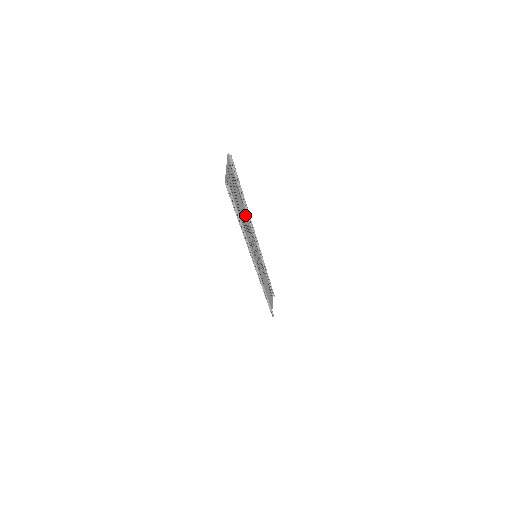
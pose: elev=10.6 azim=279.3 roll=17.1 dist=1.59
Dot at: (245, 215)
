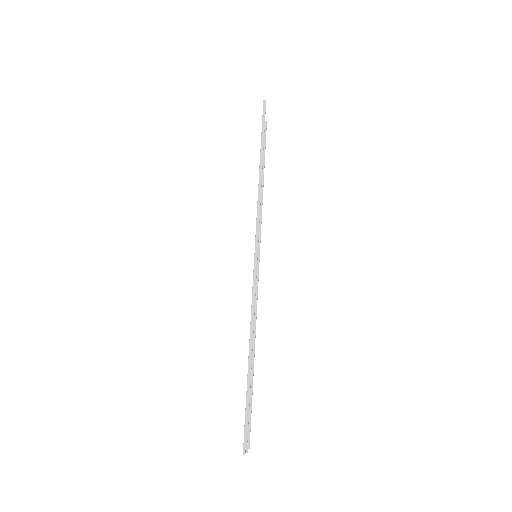
Dot at: (250, 333)
